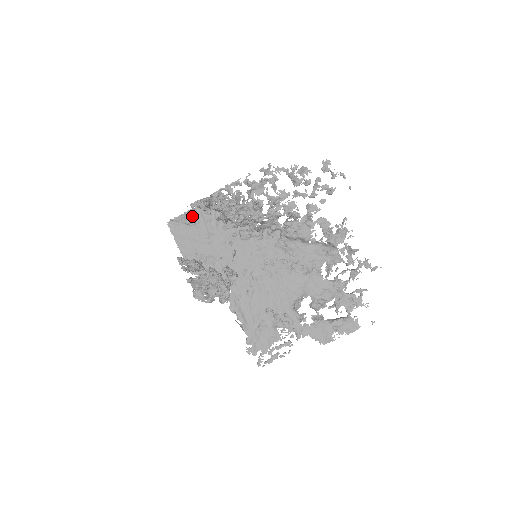
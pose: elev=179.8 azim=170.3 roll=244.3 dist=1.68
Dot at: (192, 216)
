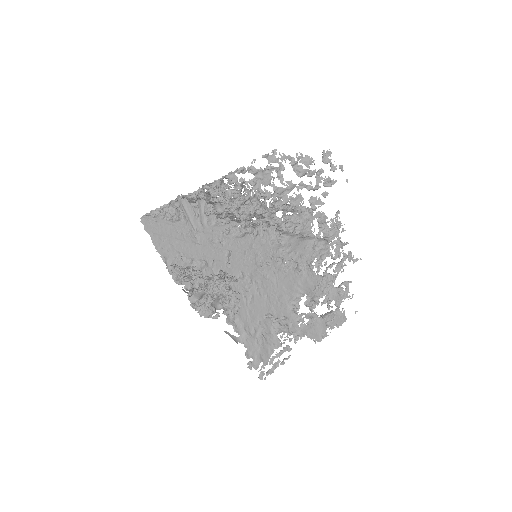
Dot at: (175, 209)
